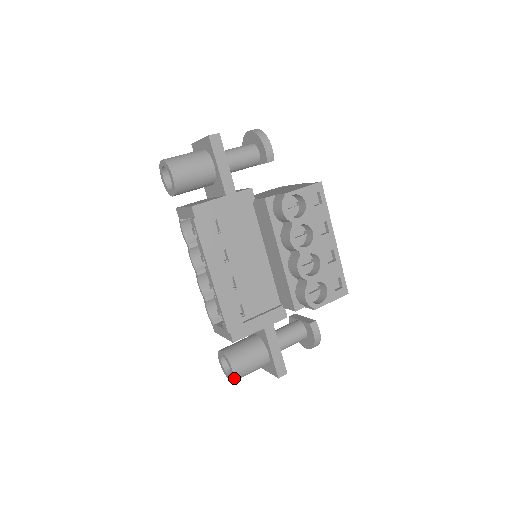
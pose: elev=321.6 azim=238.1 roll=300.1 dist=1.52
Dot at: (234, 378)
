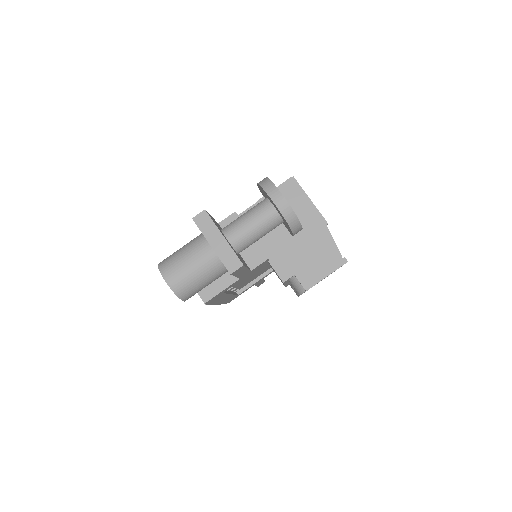
Dot at: occluded
